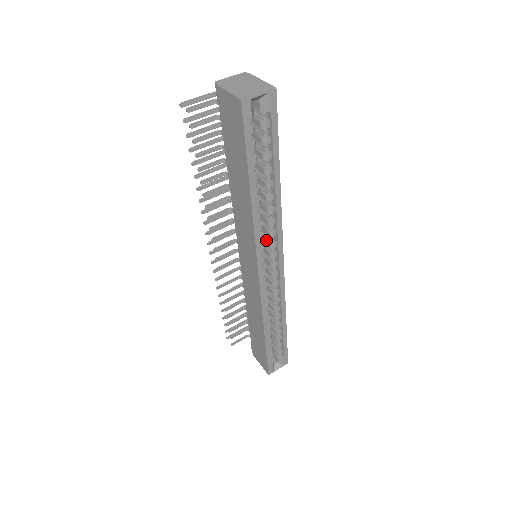
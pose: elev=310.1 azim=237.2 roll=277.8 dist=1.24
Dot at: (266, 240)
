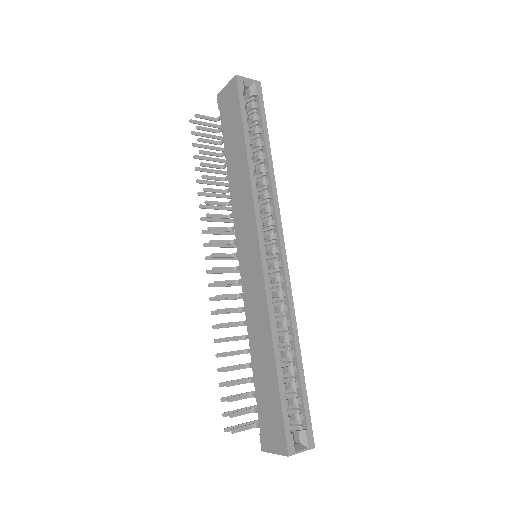
Dot at: (264, 221)
